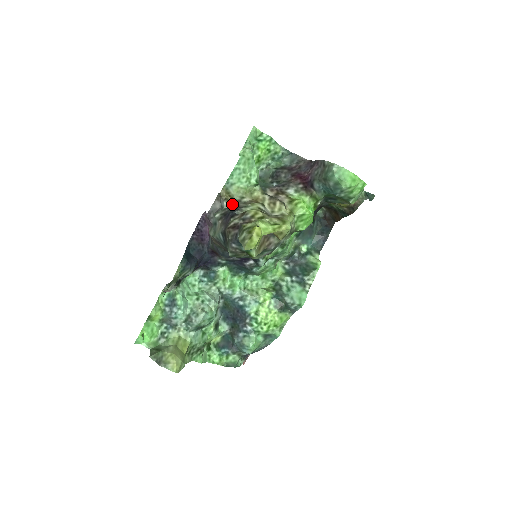
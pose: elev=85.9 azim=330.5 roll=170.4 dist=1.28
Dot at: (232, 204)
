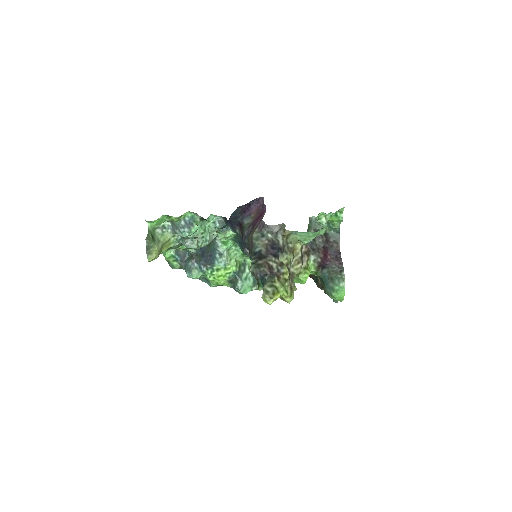
Dot at: (283, 241)
